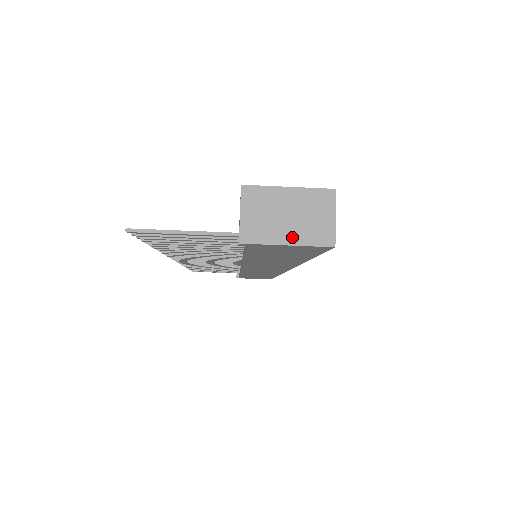
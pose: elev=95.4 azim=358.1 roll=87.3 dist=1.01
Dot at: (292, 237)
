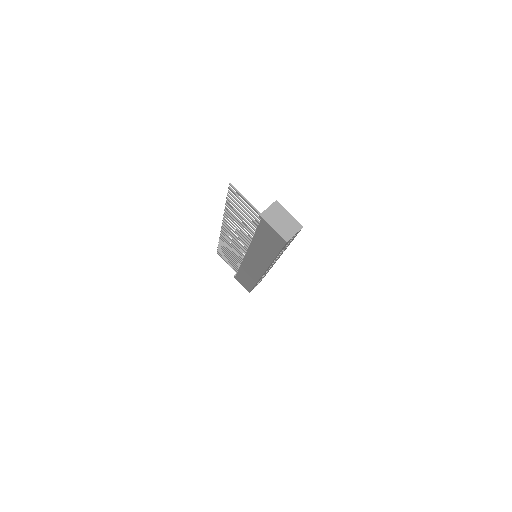
Dot at: (277, 228)
